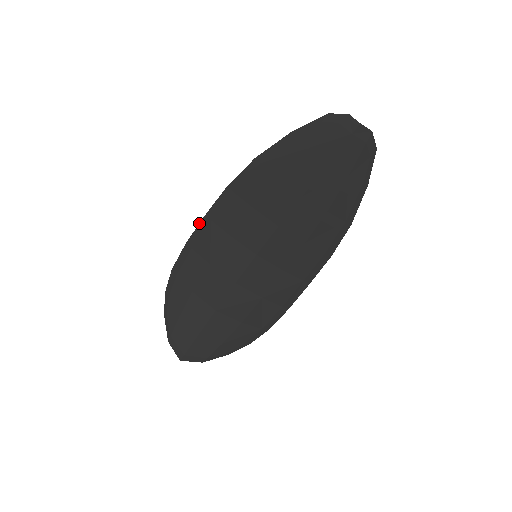
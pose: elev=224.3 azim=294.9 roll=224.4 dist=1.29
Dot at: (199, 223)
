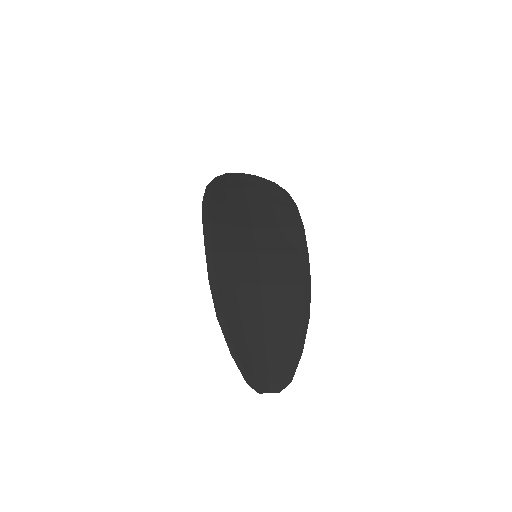
Dot at: (204, 242)
